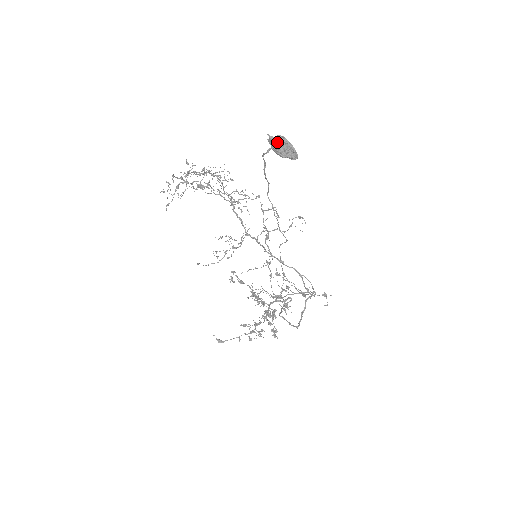
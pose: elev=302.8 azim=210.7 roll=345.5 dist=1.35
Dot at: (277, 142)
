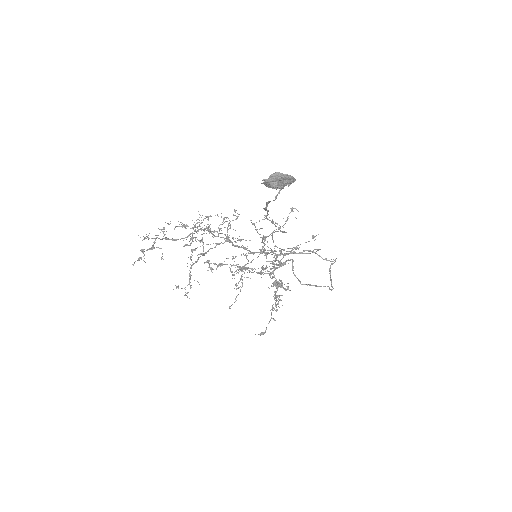
Dot at: (274, 181)
